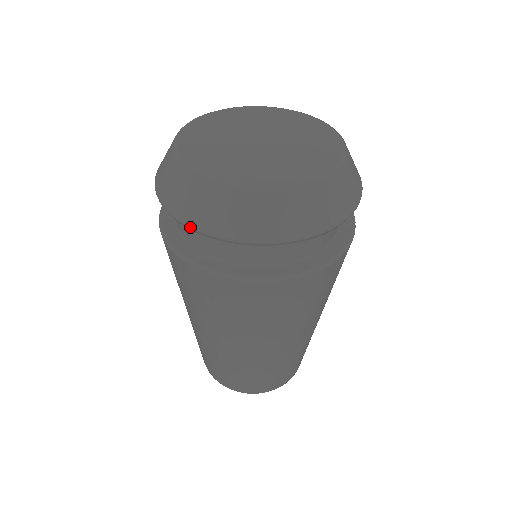
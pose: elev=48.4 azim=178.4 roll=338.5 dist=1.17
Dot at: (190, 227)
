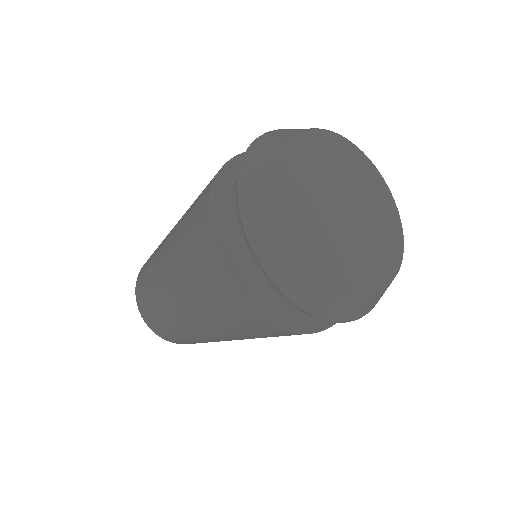
Dot at: (243, 224)
